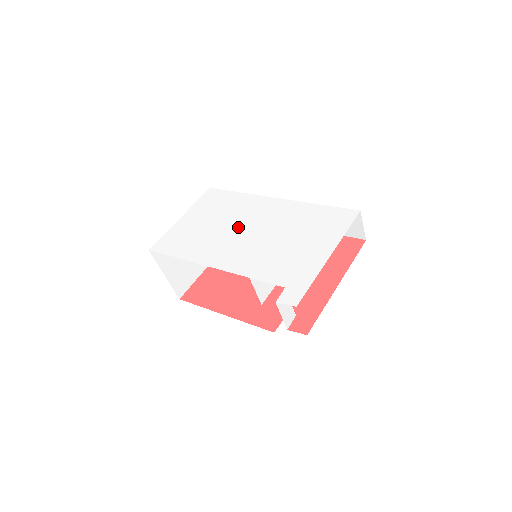
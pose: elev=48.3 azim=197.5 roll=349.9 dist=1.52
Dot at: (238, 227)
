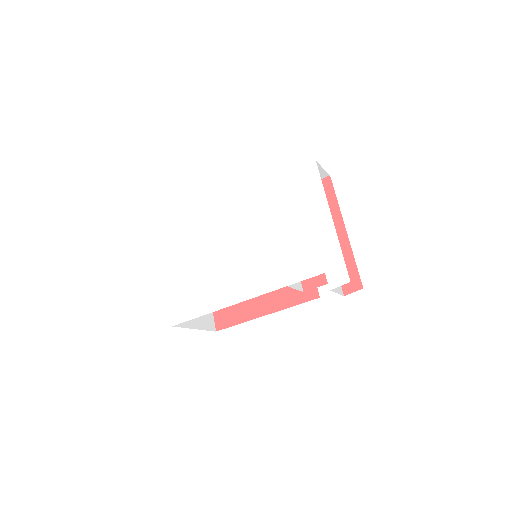
Dot at: (228, 250)
